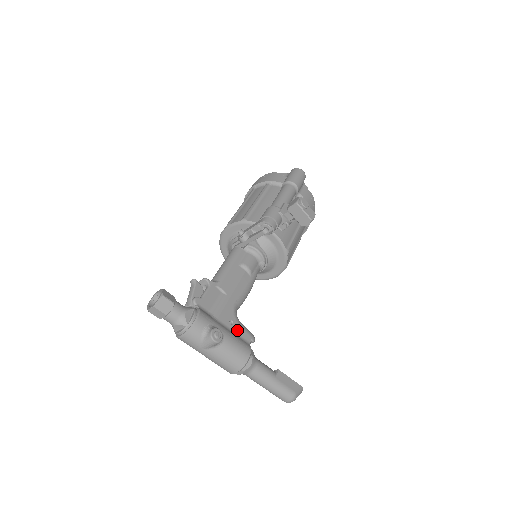
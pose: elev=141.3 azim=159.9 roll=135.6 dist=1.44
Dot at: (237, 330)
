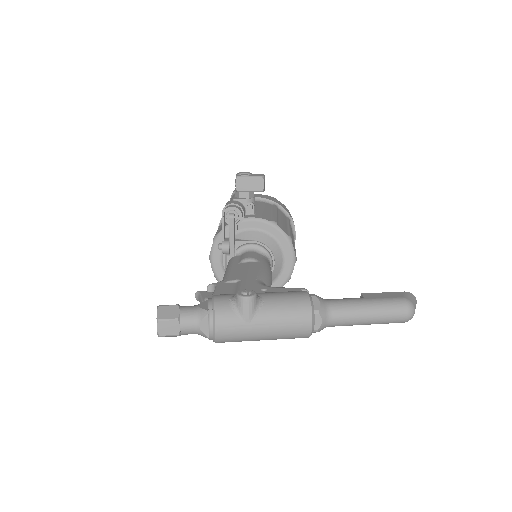
Dot at: (276, 291)
